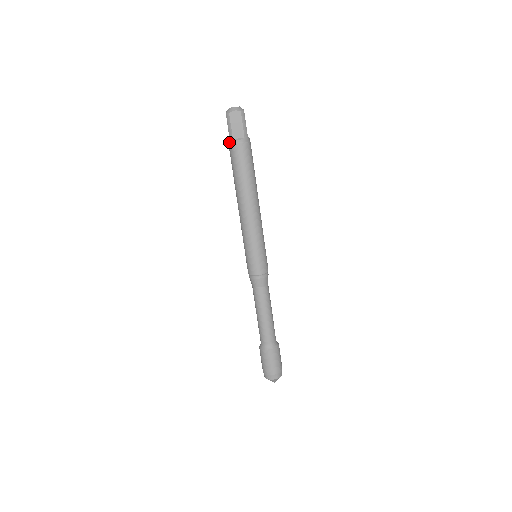
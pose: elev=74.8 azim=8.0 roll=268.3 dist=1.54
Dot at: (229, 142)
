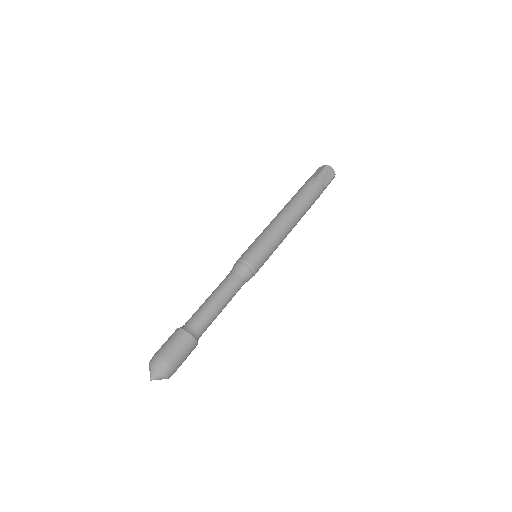
Dot at: (314, 177)
